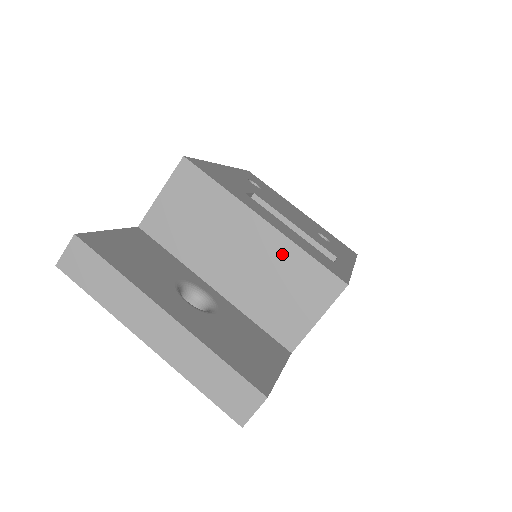
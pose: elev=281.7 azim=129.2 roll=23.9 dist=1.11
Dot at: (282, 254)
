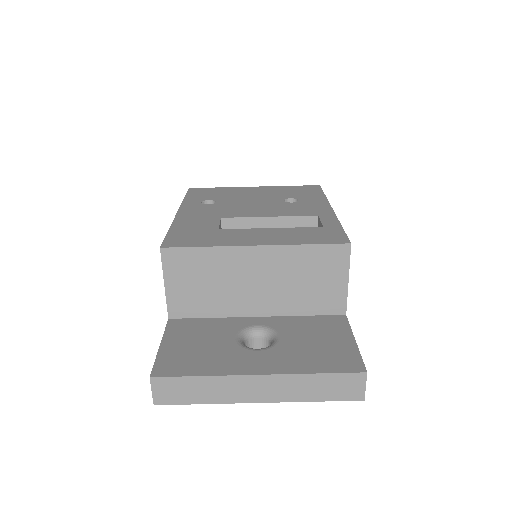
Dot at: (288, 259)
